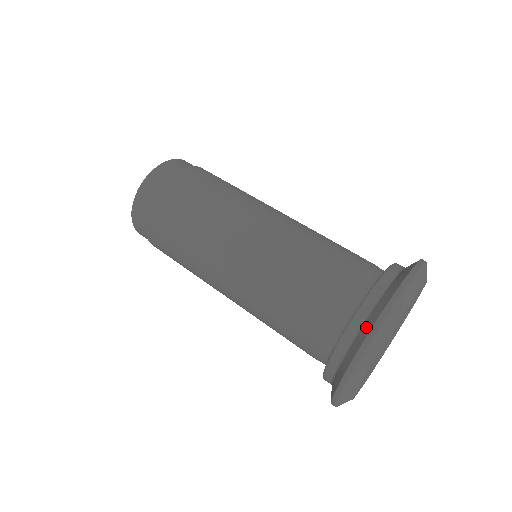
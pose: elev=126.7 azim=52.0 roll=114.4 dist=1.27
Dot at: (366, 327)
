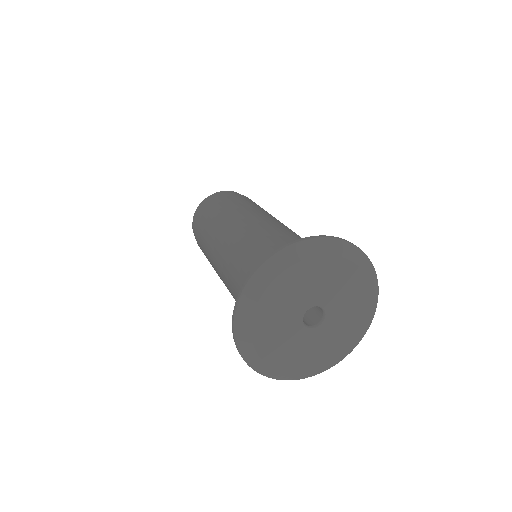
Dot at: occluded
